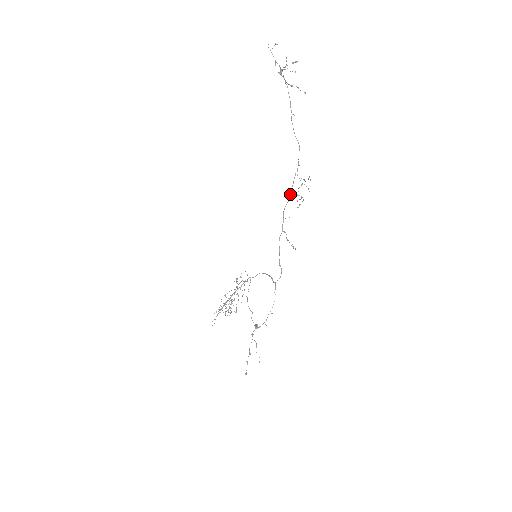
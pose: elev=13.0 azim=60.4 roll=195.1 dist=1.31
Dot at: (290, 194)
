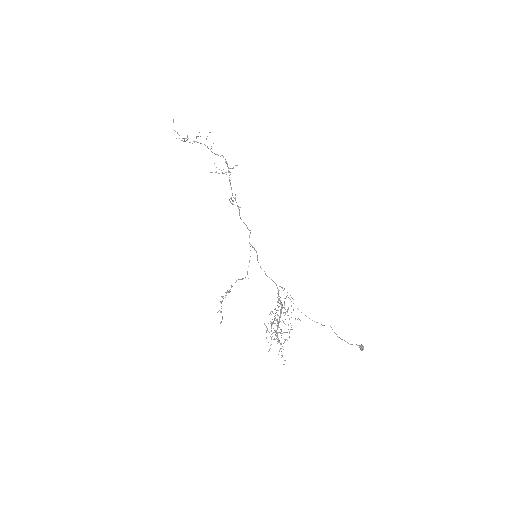
Dot at: (230, 183)
